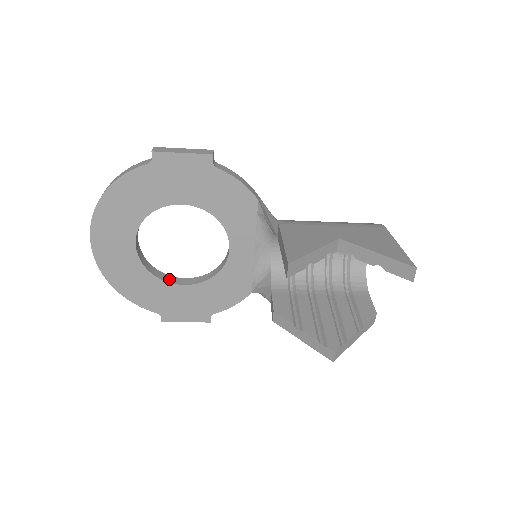
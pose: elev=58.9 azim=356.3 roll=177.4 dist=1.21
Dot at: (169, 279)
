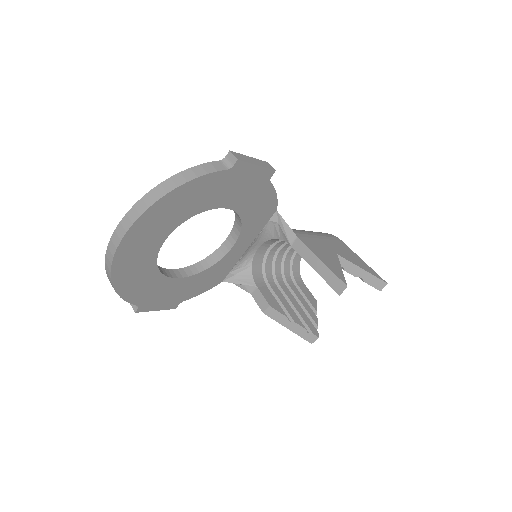
Dot at: (165, 272)
